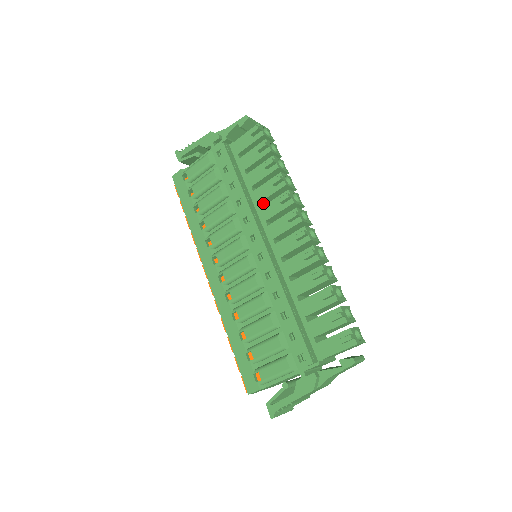
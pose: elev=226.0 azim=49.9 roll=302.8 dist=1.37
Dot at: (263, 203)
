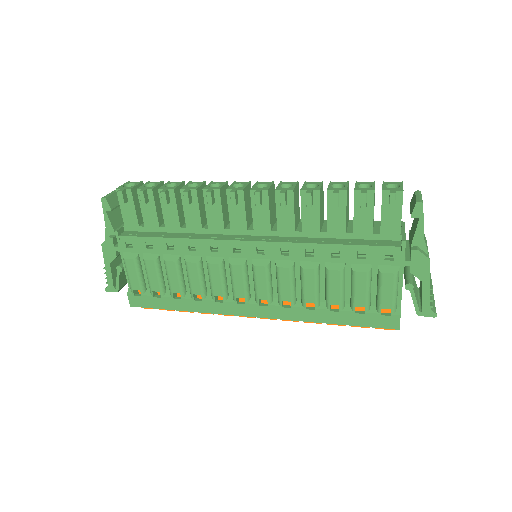
Dot at: (204, 223)
